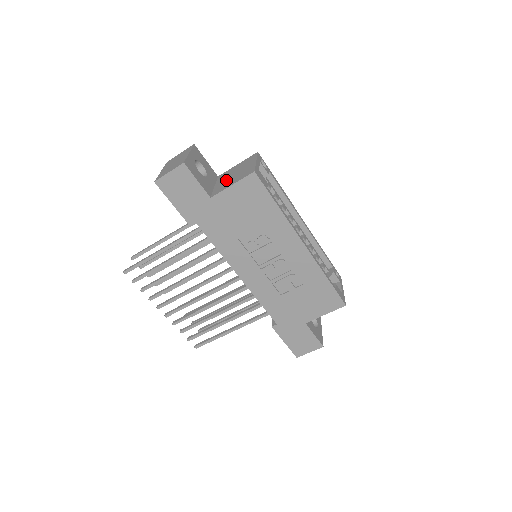
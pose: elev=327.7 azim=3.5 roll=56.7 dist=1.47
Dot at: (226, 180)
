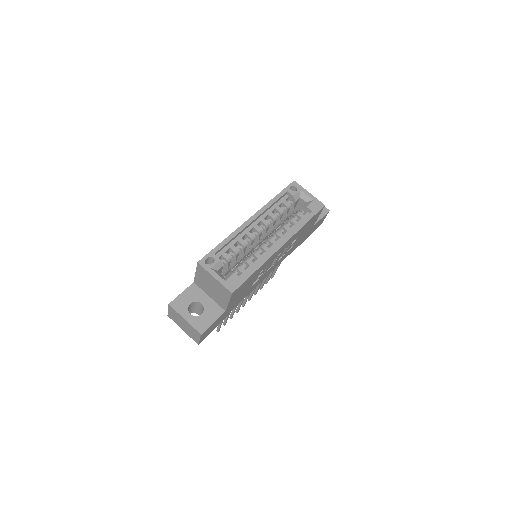
Dot at: (213, 294)
